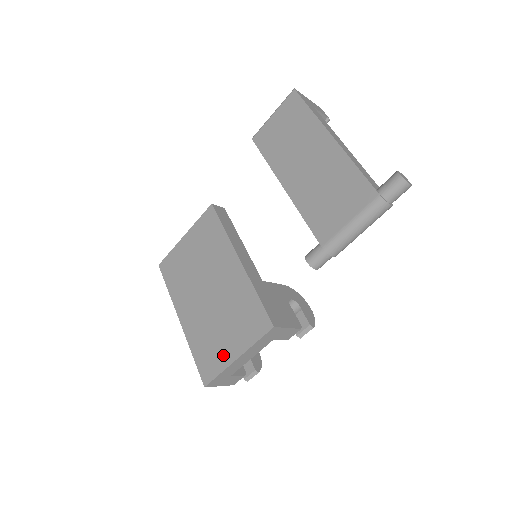
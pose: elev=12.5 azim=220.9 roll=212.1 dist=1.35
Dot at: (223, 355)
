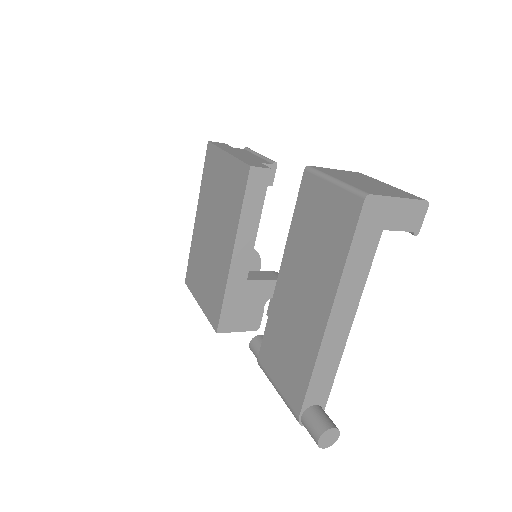
Dot at: (197, 288)
